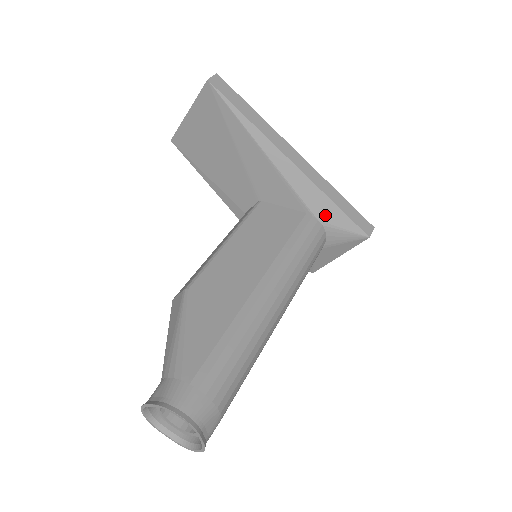
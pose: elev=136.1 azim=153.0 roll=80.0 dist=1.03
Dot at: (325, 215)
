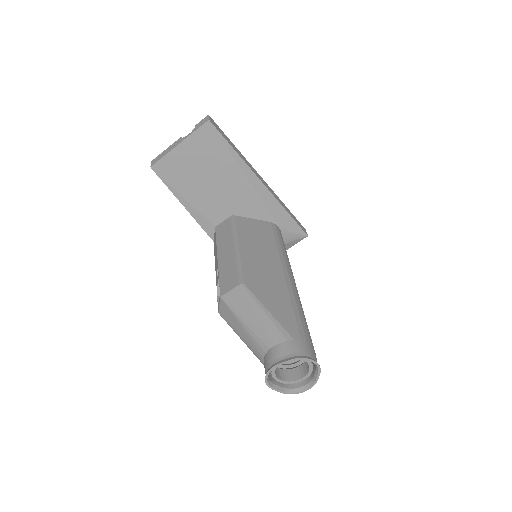
Dot at: (283, 222)
